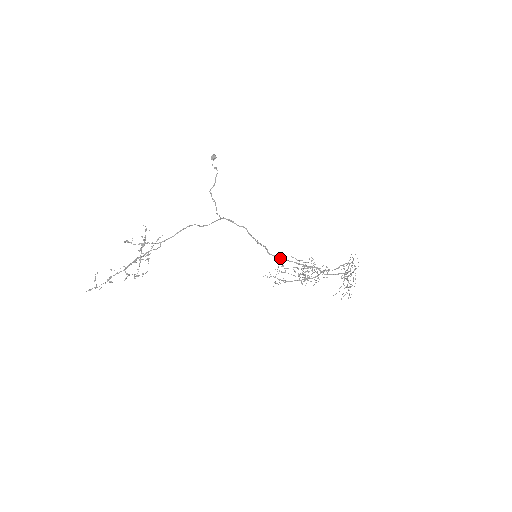
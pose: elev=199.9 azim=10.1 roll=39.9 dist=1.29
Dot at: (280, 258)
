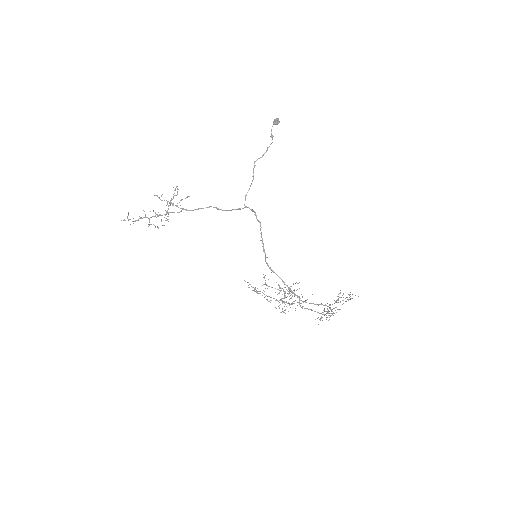
Dot at: (272, 271)
